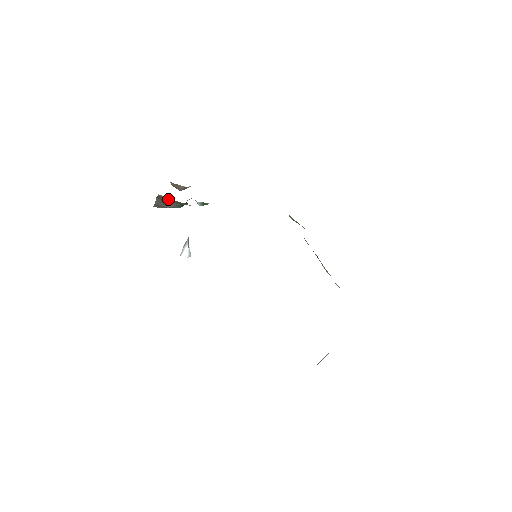
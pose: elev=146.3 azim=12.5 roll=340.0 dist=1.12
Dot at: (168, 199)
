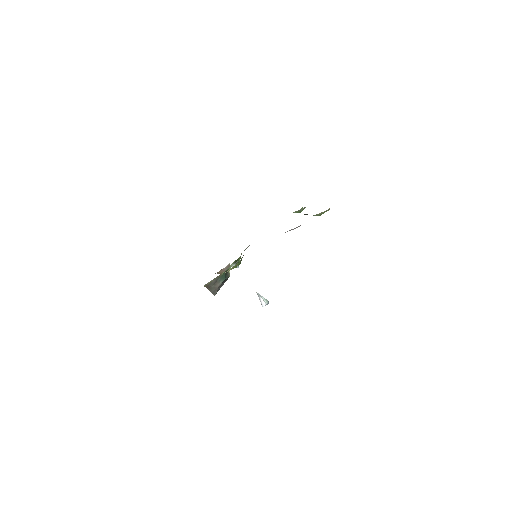
Dot at: (210, 282)
